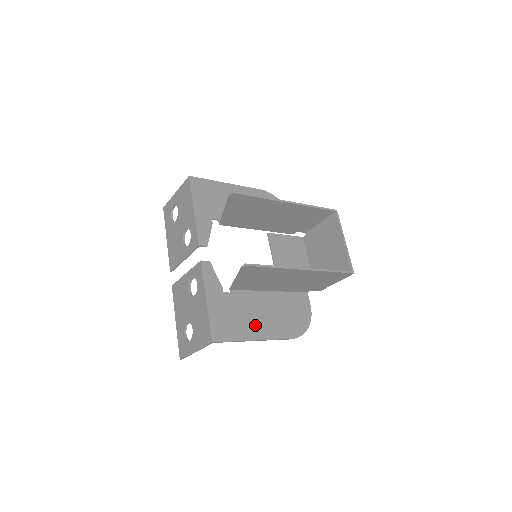
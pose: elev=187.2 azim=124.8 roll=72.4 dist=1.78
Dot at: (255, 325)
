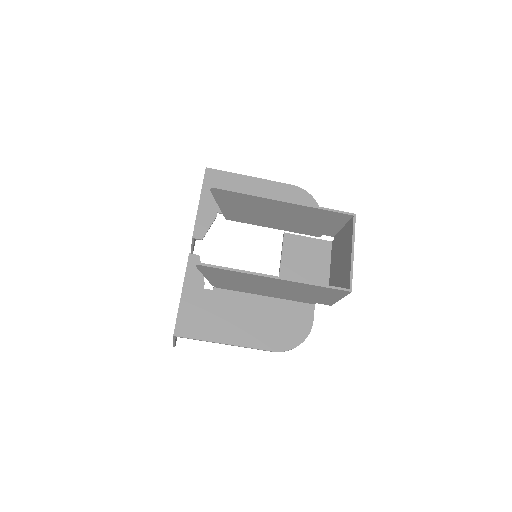
Dot at: (230, 328)
